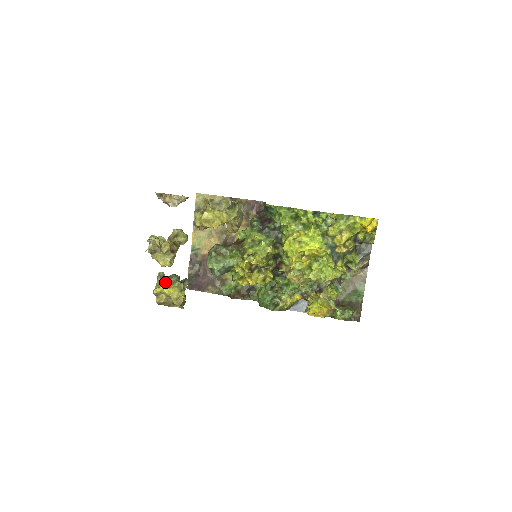
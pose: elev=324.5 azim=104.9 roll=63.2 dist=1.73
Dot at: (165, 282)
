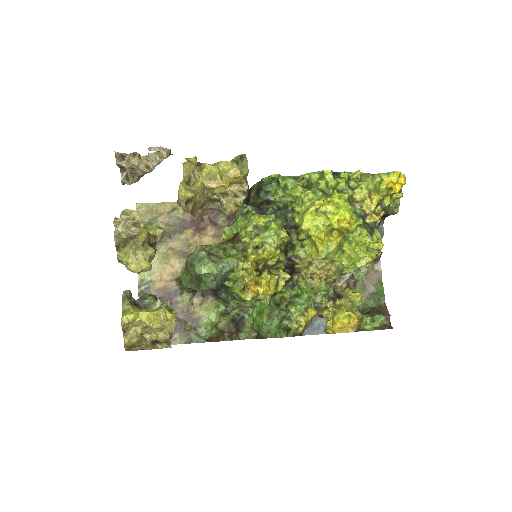
Dot at: (136, 306)
